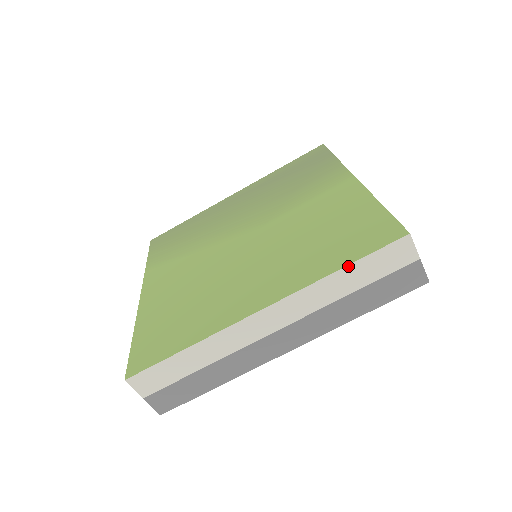
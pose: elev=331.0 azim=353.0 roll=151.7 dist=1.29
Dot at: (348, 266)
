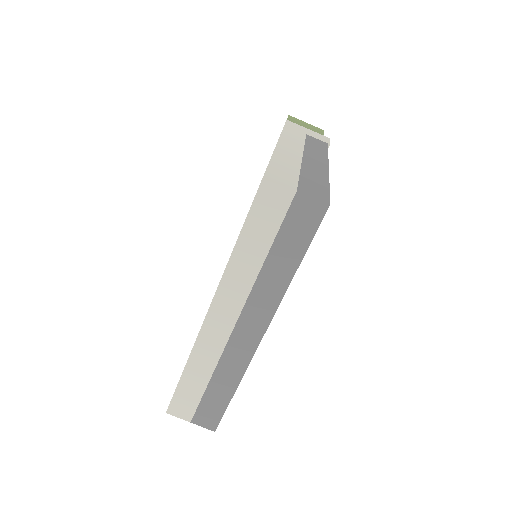
Dot at: (239, 238)
